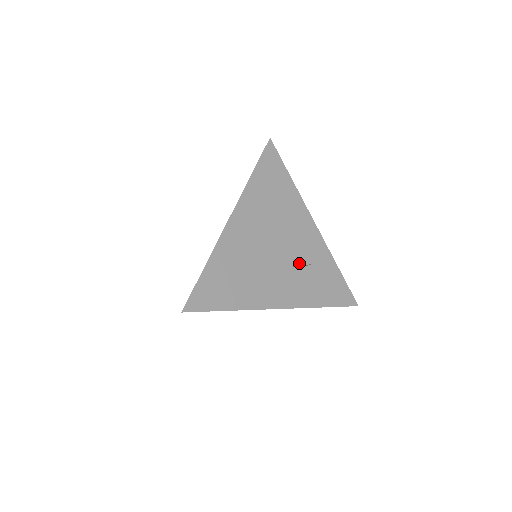
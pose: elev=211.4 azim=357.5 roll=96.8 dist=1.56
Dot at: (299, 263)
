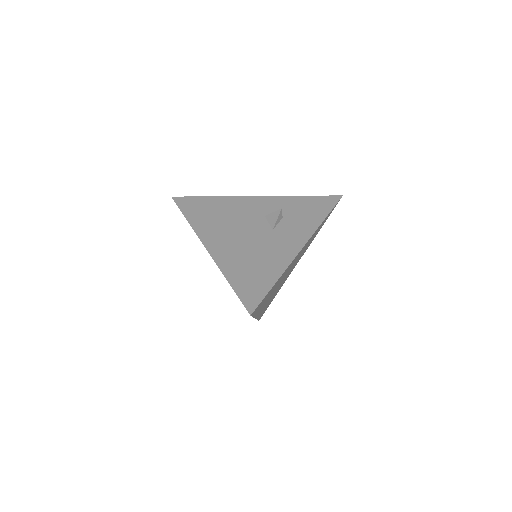
Dot at: (276, 218)
